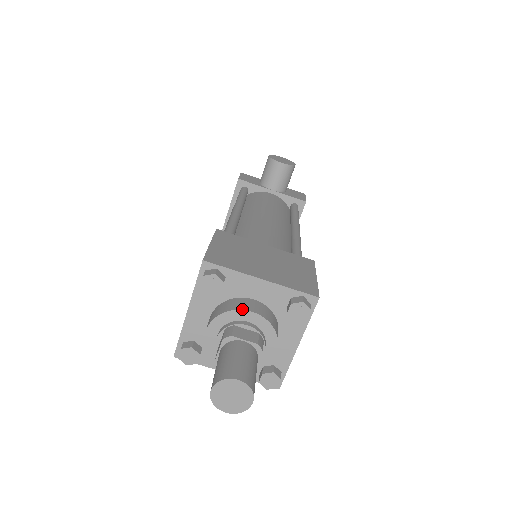
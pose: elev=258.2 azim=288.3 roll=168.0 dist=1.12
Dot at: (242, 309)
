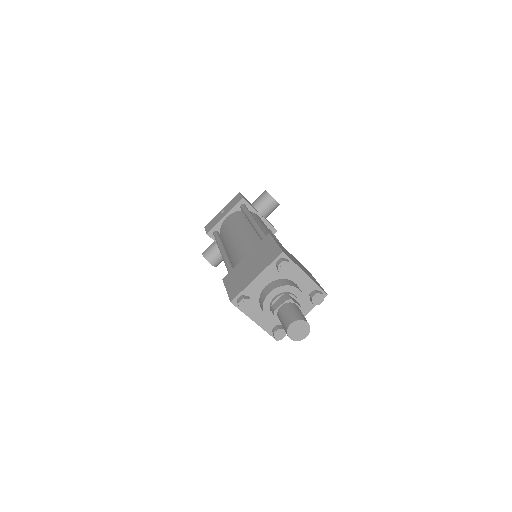
Dot at: (296, 287)
